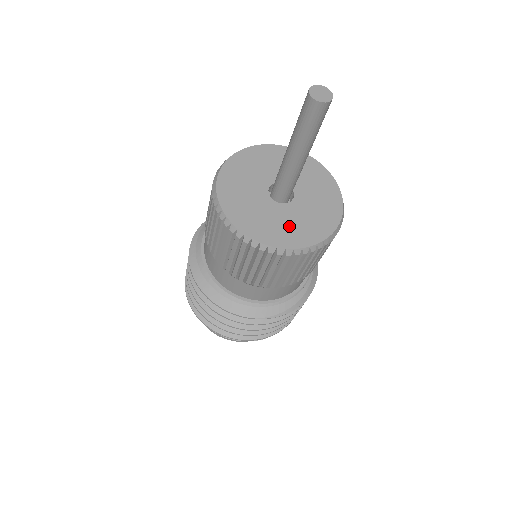
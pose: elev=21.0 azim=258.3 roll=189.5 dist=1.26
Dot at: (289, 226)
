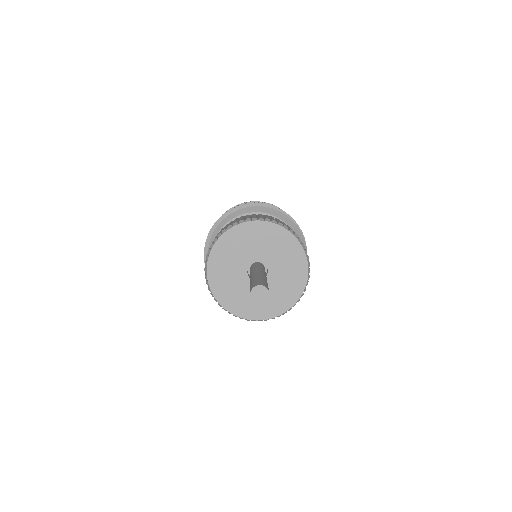
Dot at: occluded
